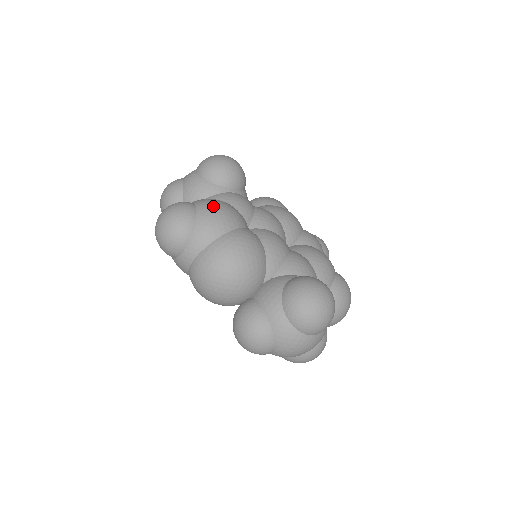
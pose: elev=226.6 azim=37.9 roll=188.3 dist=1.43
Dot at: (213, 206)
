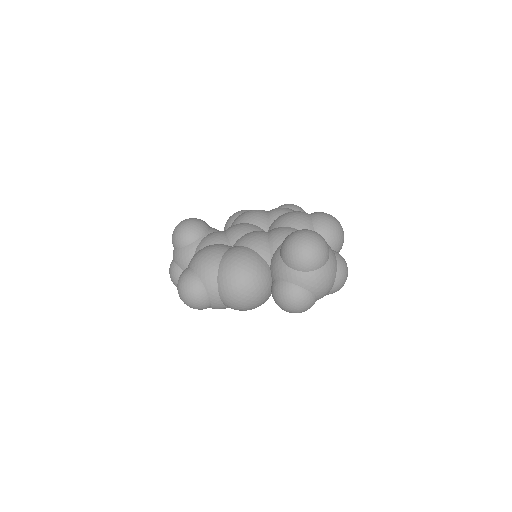
Dot at: (198, 257)
